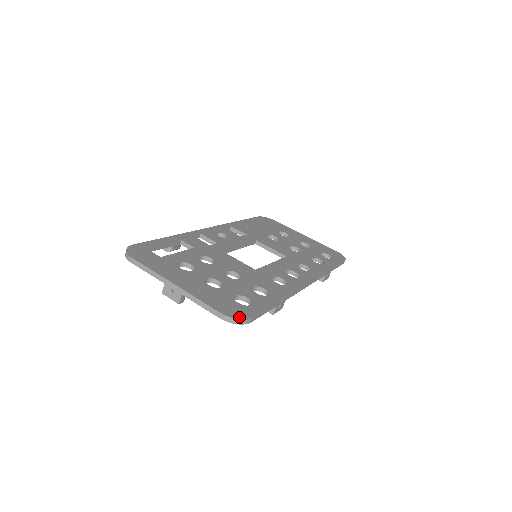
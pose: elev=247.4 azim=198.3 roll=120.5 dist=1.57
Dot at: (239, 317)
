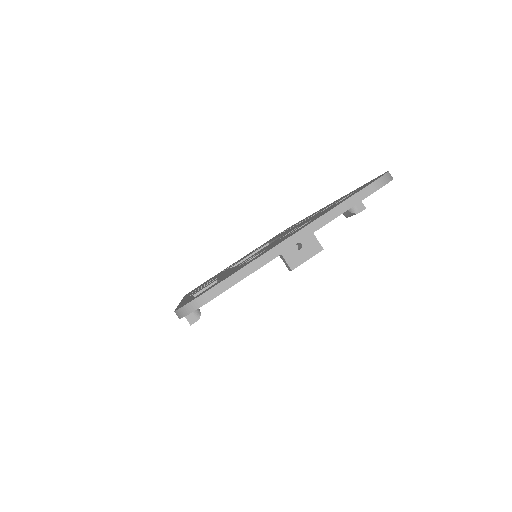
Dot at: (382, 175)
